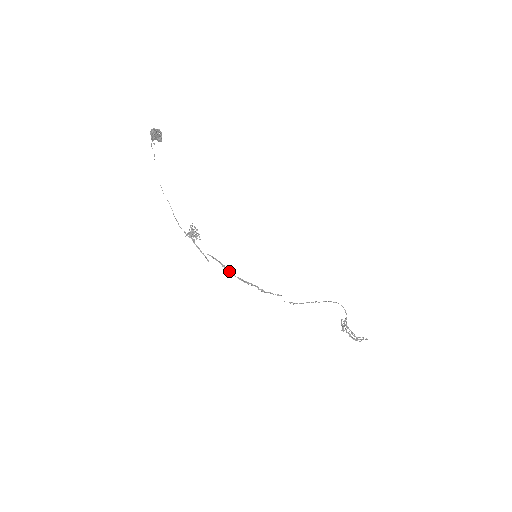
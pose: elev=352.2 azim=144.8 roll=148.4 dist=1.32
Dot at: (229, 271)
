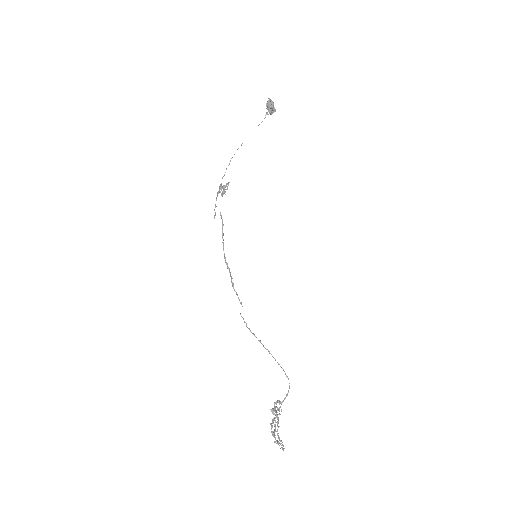
Dot at: (223, 242)
